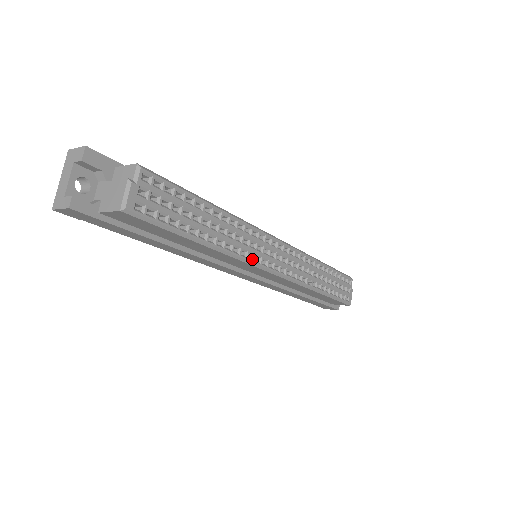
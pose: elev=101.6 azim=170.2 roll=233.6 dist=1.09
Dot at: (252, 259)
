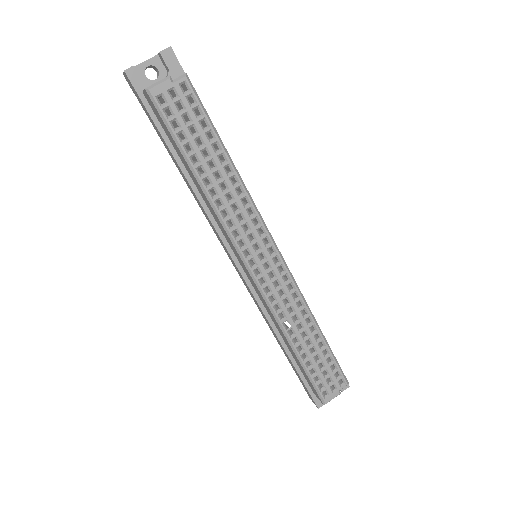
Dot at: (236, 237)
